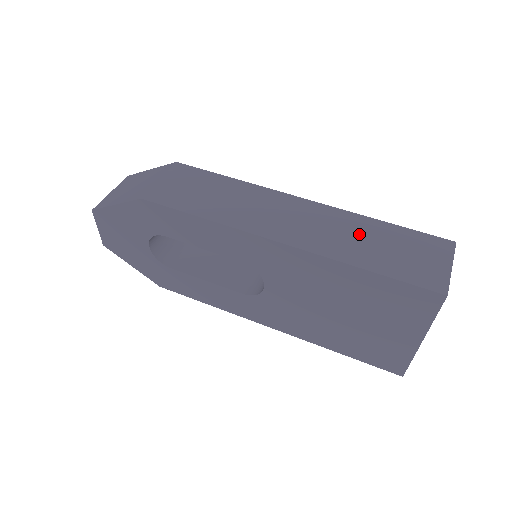
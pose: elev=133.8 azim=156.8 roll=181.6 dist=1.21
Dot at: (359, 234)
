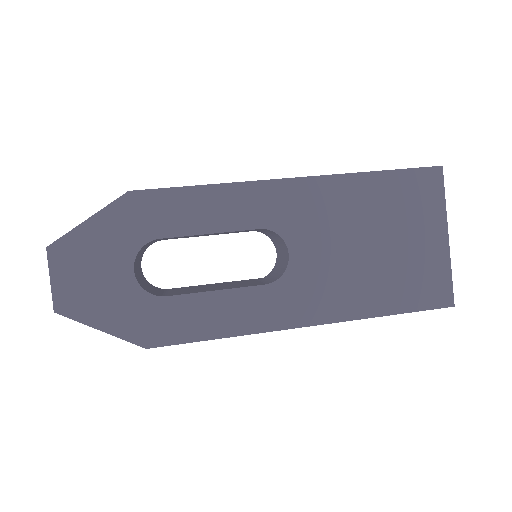
Dot at: occluded
